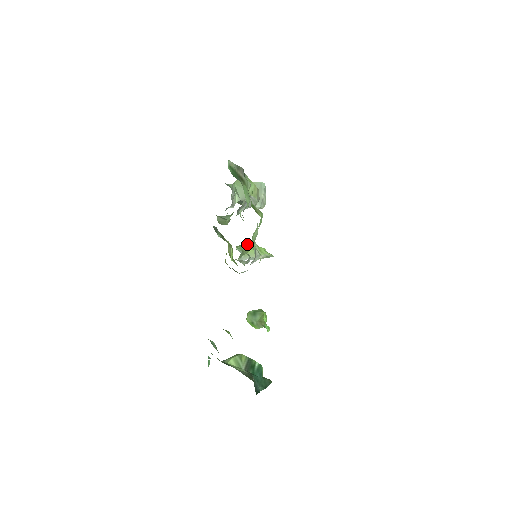
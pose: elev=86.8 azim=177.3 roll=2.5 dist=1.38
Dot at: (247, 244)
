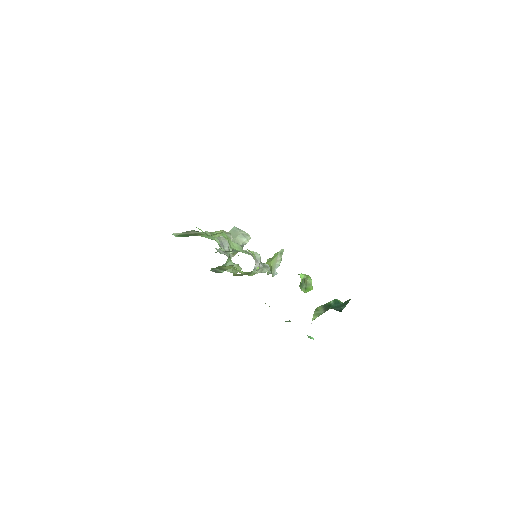
Dot at: occluded
